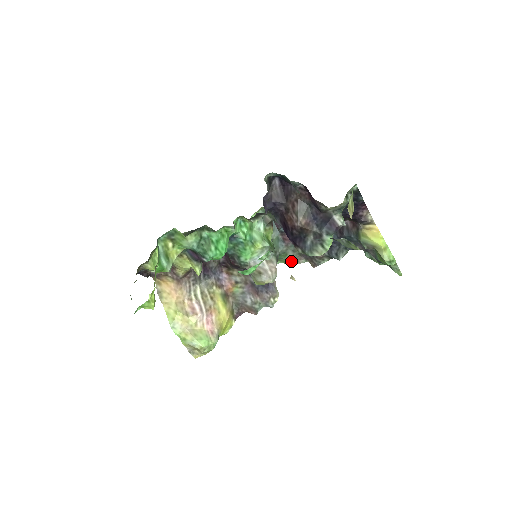
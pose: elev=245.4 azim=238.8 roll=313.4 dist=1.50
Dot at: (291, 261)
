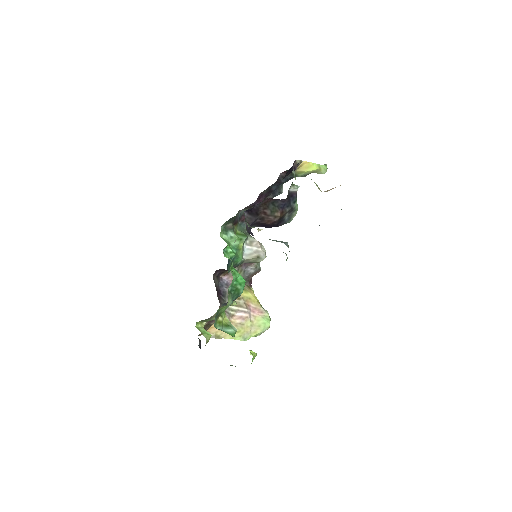
Dot at: occluded
